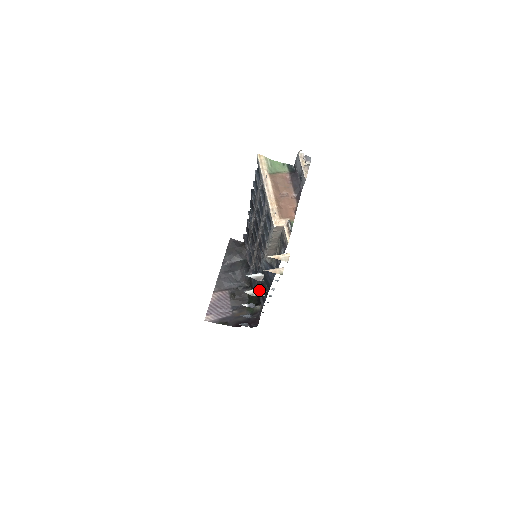
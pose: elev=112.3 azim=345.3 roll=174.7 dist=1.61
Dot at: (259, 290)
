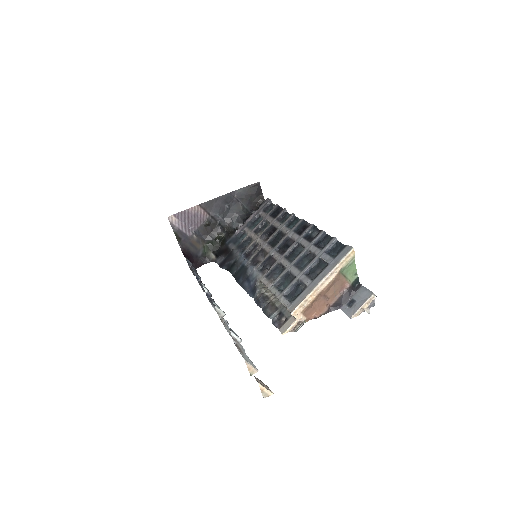
Dot at: (228, 255)
